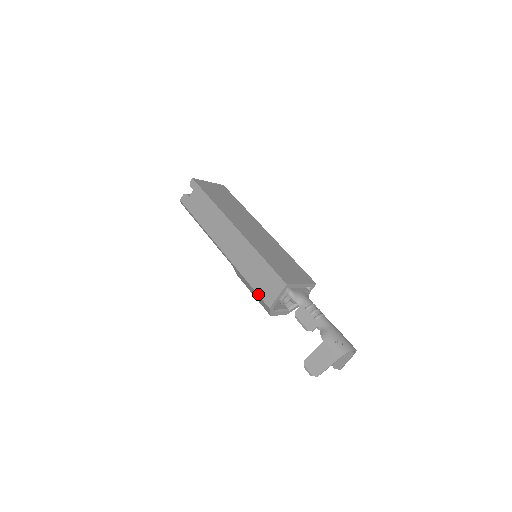
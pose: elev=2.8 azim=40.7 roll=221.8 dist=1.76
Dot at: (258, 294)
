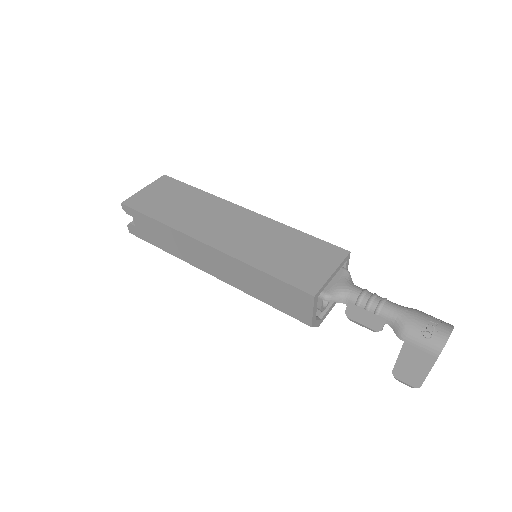
Dot at: (287, 314)
